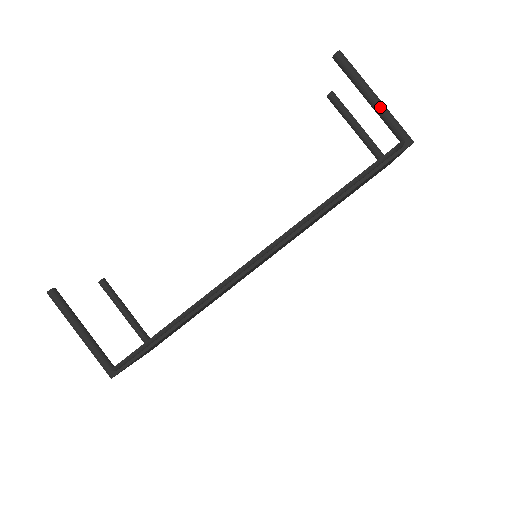
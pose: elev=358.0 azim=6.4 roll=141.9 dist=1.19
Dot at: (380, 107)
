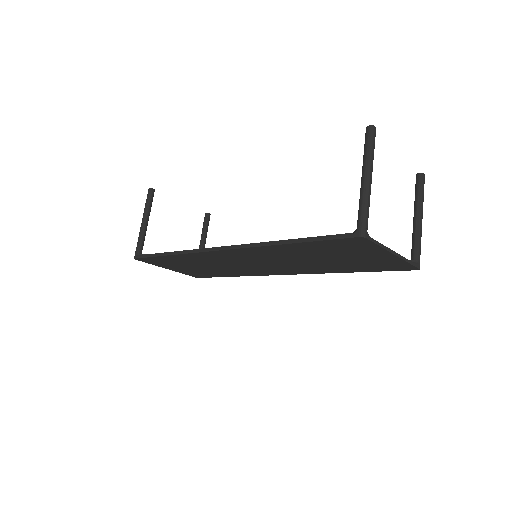
Dot at: (362, 190)
